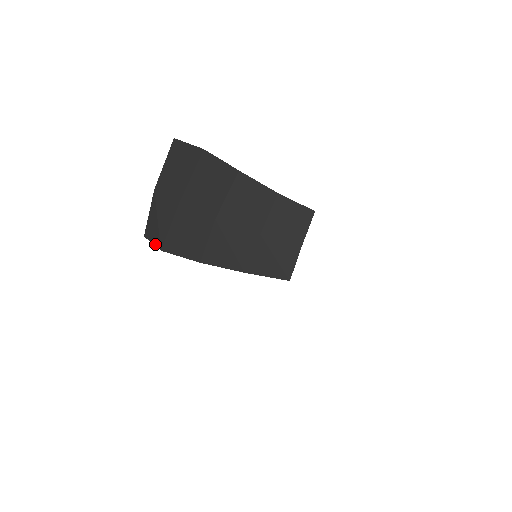
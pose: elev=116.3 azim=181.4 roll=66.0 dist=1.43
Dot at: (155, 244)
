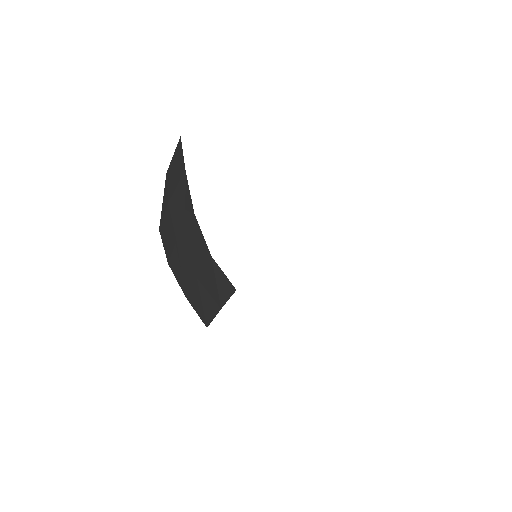
Dot at: occluded
